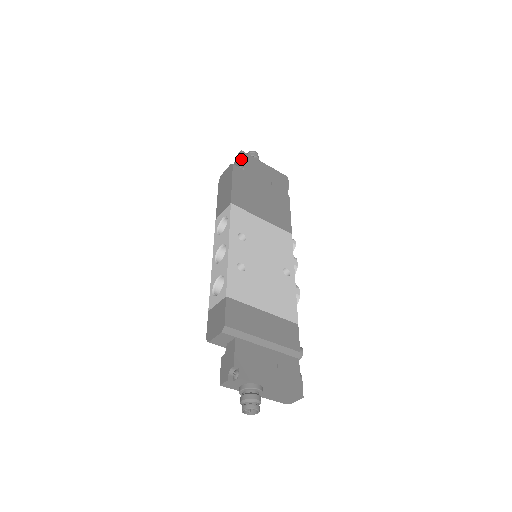
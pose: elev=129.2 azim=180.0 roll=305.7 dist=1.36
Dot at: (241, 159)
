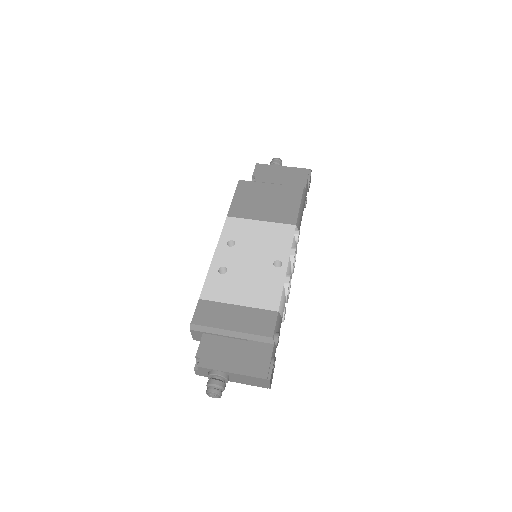
Dot at: (254, 172)
